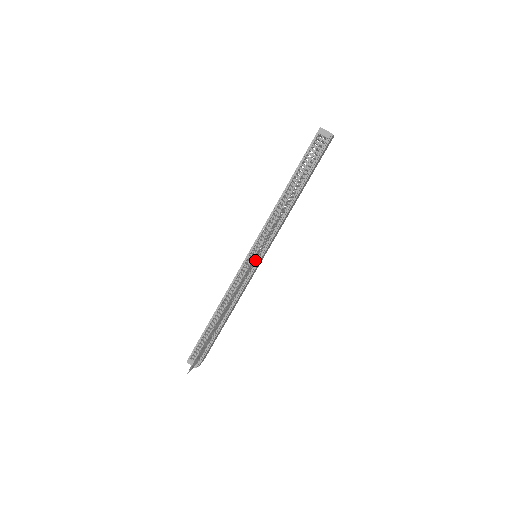
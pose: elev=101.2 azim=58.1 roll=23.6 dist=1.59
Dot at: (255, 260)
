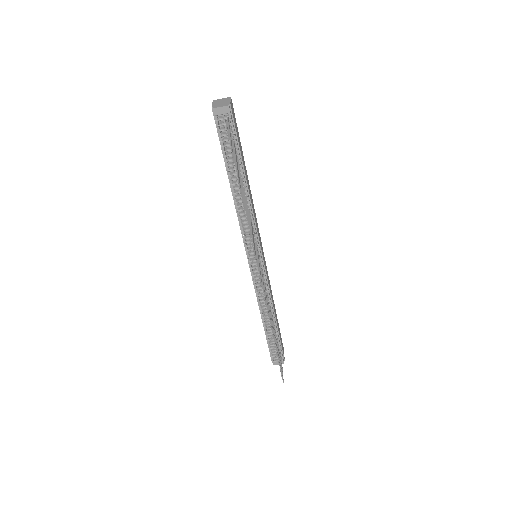
Dot at: occluded
